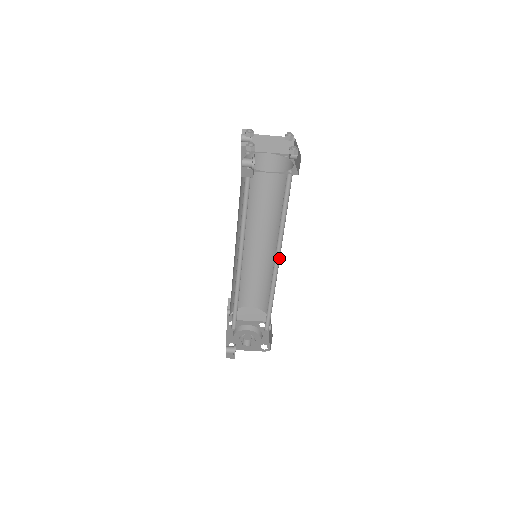
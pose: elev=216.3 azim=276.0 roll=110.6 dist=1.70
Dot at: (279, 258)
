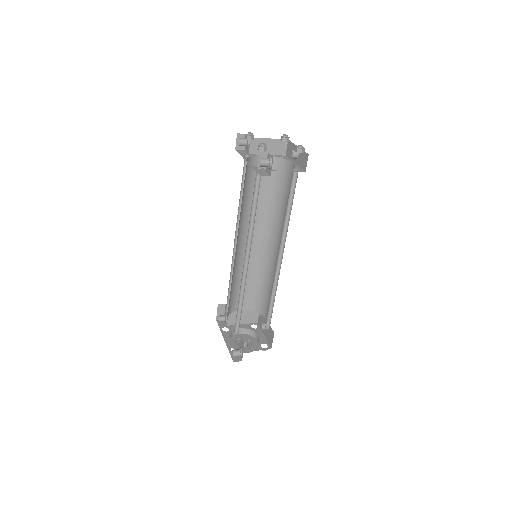
Dot at: (282, 254)
